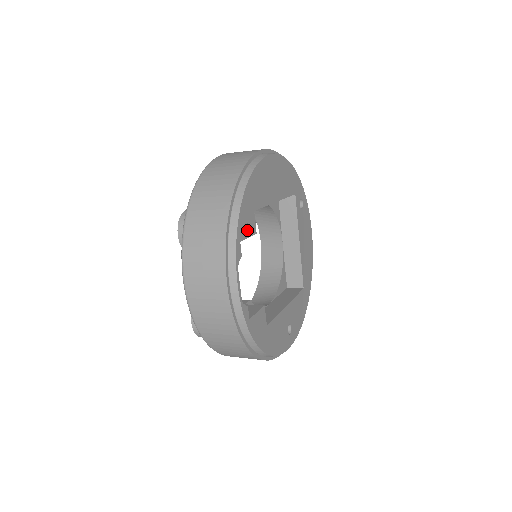
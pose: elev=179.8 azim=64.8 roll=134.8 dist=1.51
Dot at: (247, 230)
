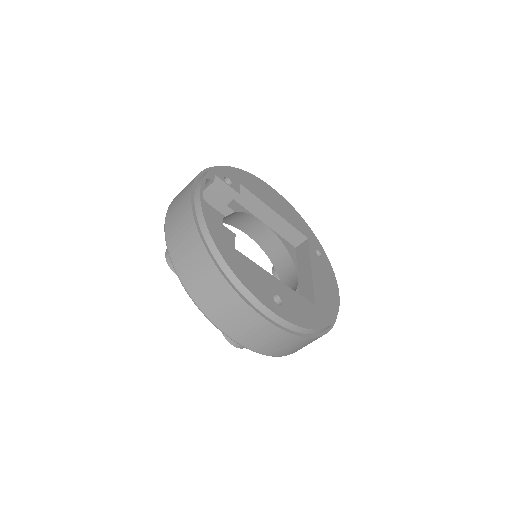
Dot at: (229, 187)
